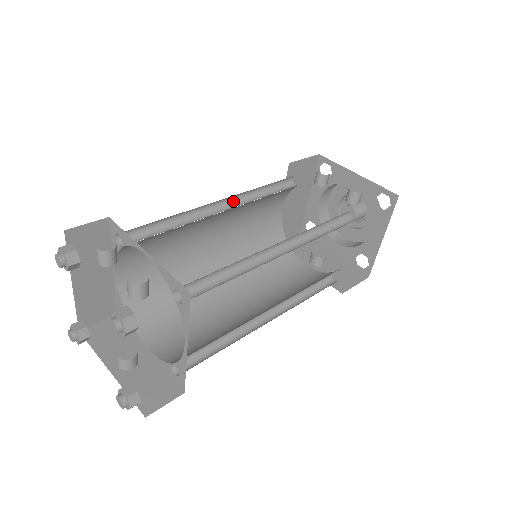
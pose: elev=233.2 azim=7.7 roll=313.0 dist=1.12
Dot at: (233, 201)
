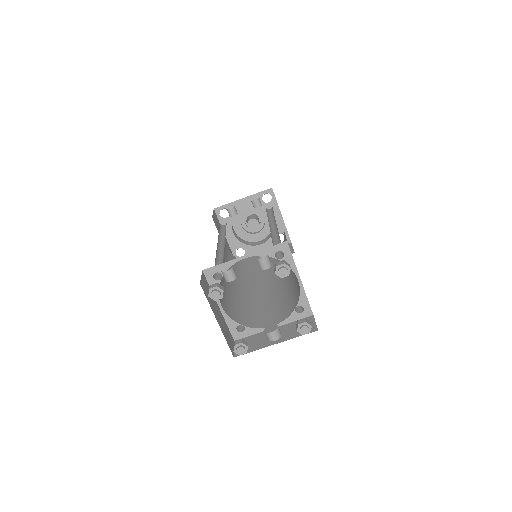
Dot at: (219, 243)
